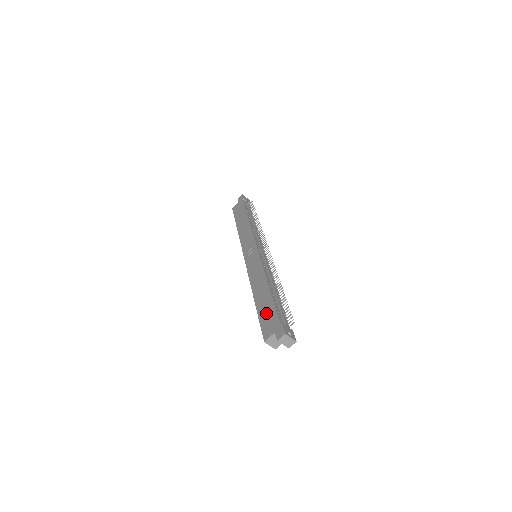
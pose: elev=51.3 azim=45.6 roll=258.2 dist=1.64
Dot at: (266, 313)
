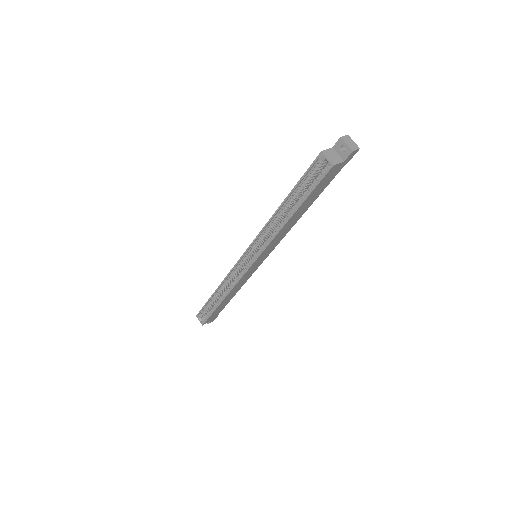
Dot at: occluded
